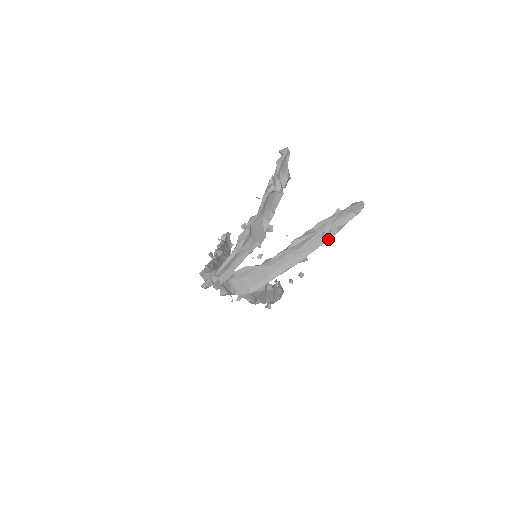
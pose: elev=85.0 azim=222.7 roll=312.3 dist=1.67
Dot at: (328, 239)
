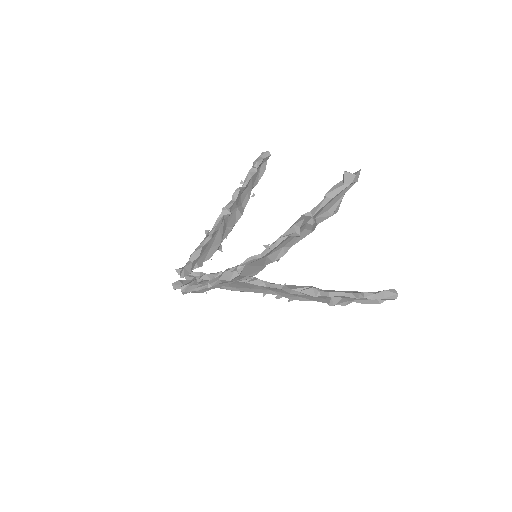
Dot at: occluded
